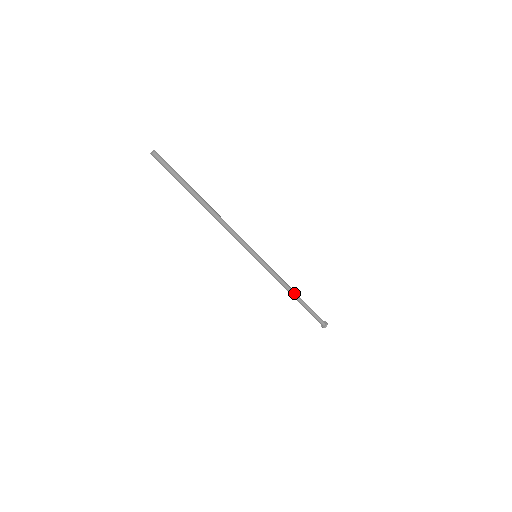
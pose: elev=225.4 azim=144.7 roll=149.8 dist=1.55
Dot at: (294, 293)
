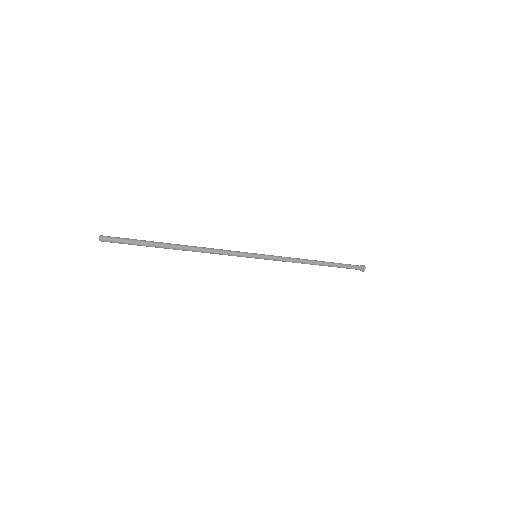
Dot at: (314, 262)
